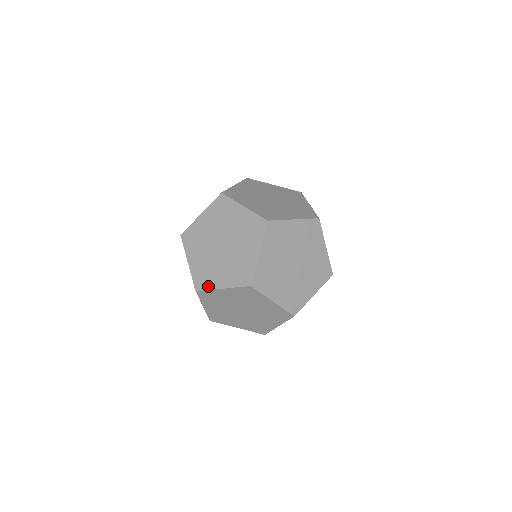
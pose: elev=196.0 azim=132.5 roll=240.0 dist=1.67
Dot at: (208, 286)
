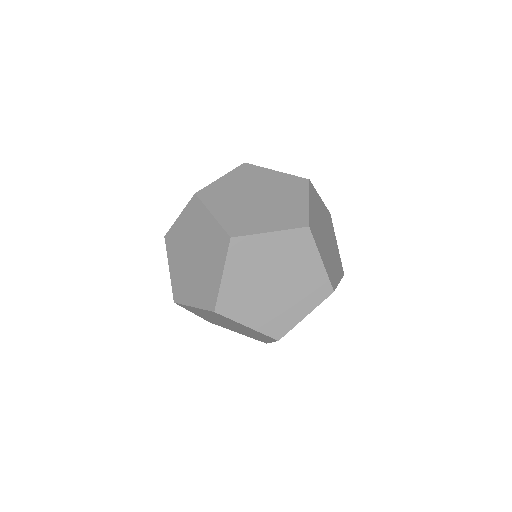
Dot at: (183, 300)
